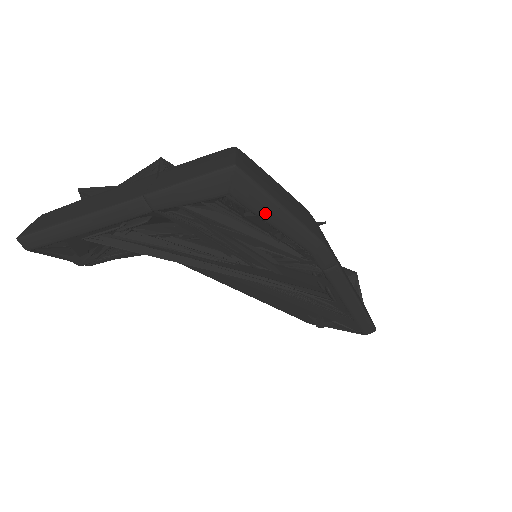
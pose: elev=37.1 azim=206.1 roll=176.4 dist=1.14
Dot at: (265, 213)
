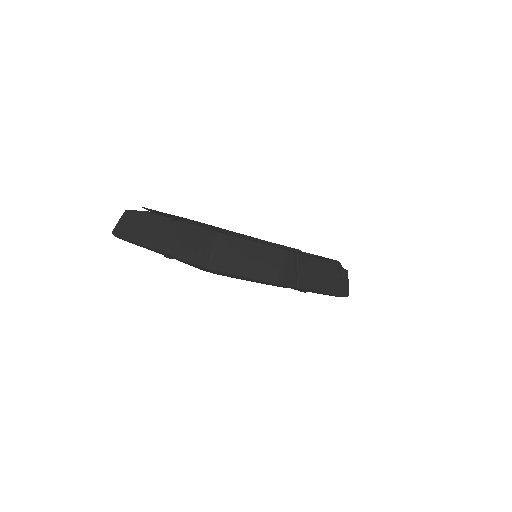
Dot at: occluded
